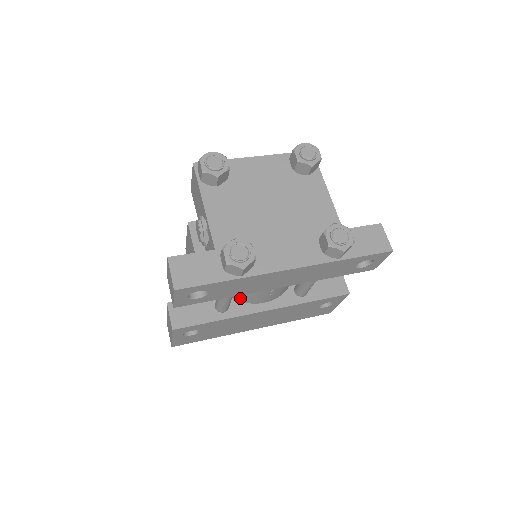
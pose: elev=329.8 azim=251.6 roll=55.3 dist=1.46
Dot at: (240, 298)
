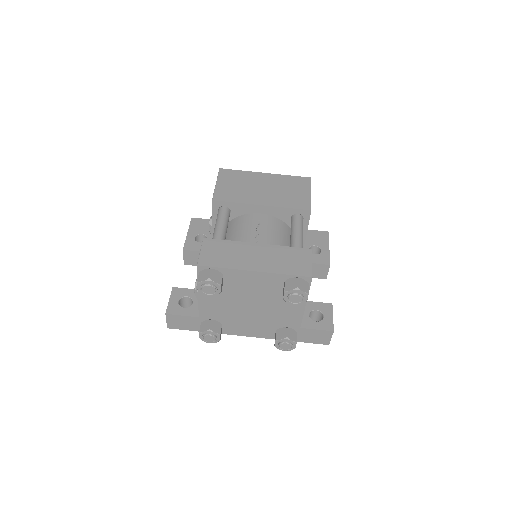
Dot at: occluded
